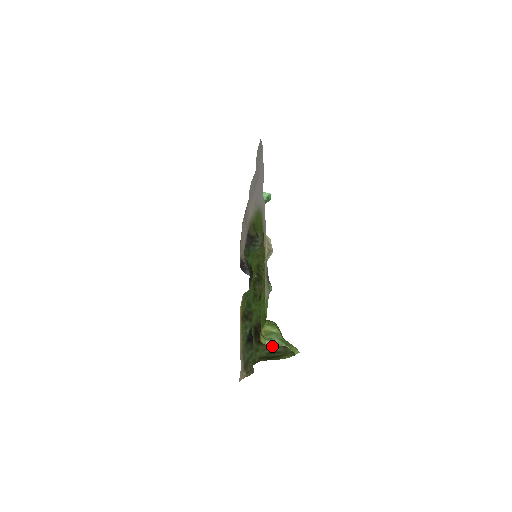
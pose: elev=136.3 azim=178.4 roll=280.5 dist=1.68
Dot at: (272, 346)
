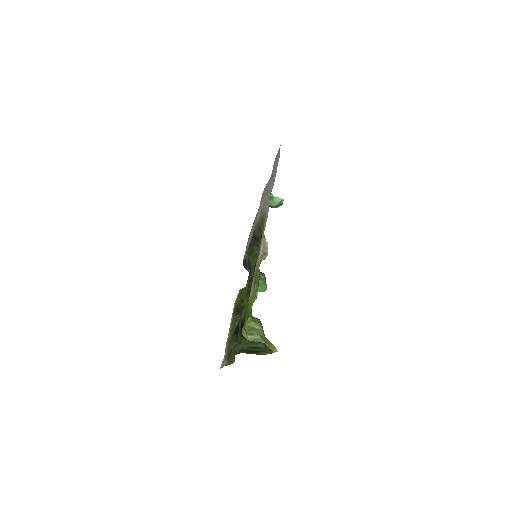
Dot at: (254, 341)
